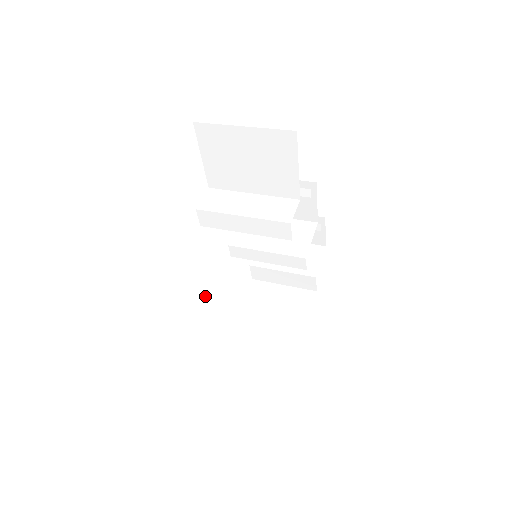
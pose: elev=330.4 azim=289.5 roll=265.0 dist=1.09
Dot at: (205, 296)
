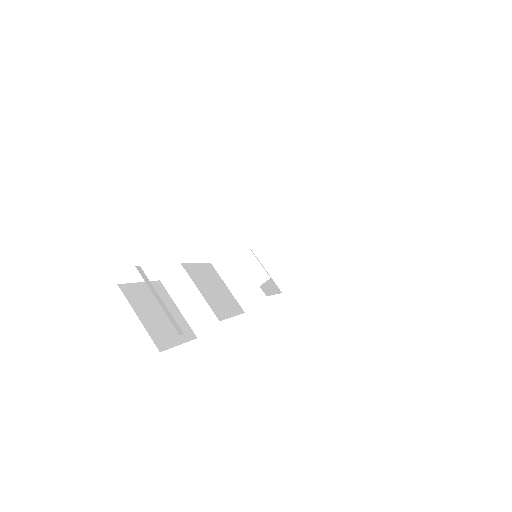
Dot at: (188, 289)
